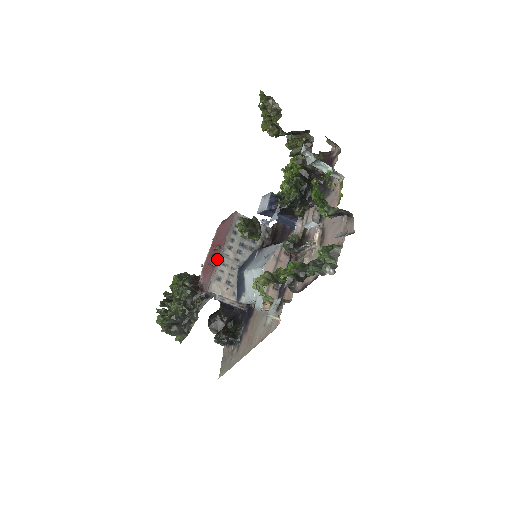
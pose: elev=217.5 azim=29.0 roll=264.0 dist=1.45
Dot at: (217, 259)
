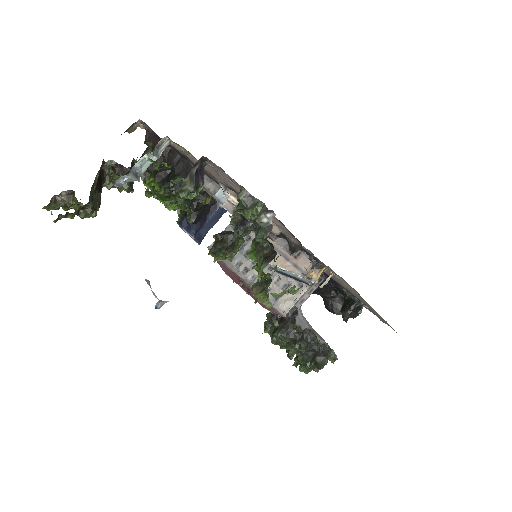
Dot at: occluded
